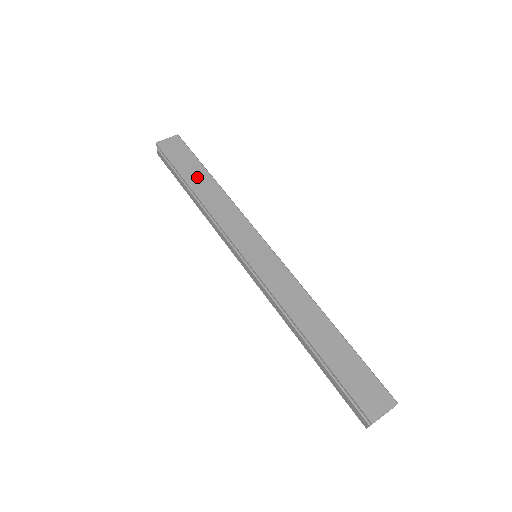
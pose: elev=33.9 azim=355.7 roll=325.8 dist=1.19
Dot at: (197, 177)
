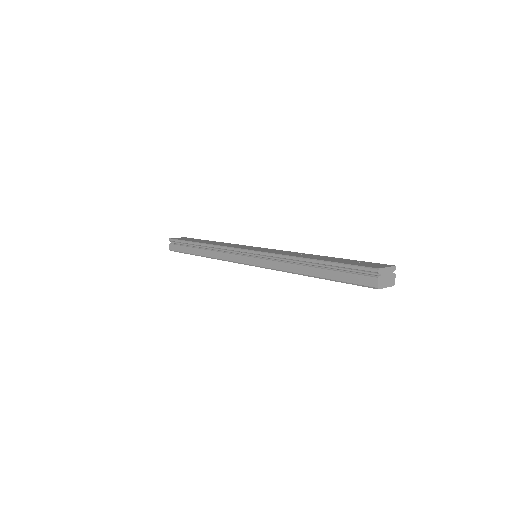
Dot at: (203, 241)
